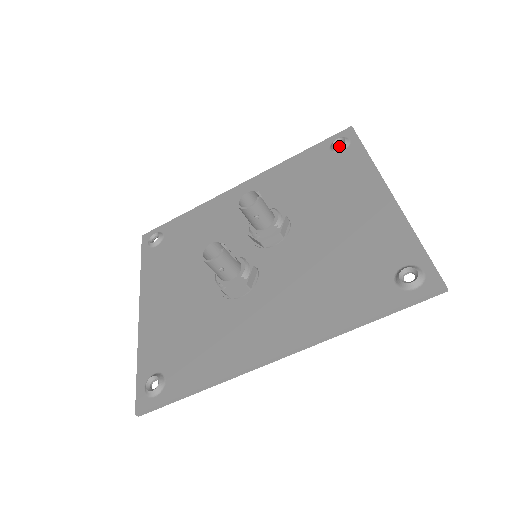
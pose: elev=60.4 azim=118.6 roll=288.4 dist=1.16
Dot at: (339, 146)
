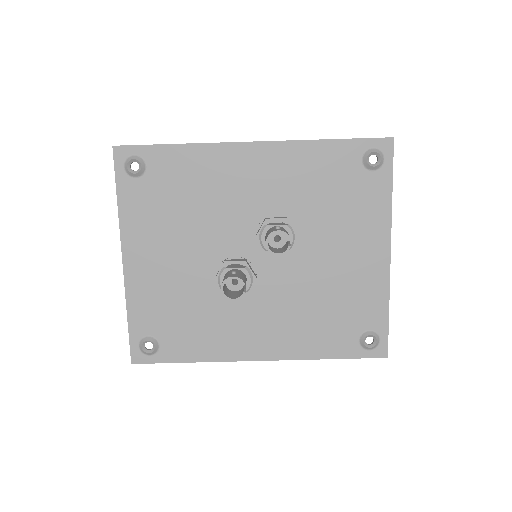
Dot at: (372, 166)
